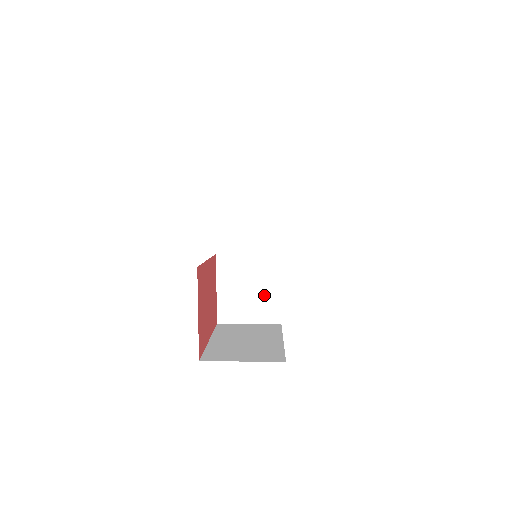
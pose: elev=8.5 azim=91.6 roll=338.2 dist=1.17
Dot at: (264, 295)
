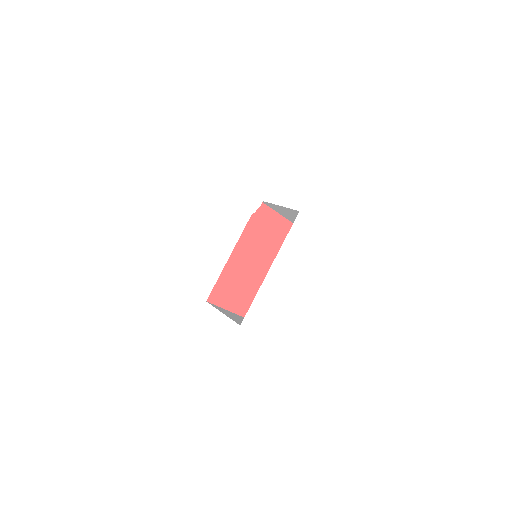
Dot at: occluded
